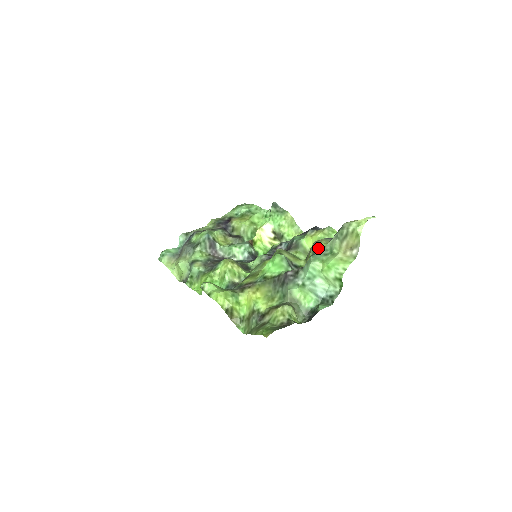
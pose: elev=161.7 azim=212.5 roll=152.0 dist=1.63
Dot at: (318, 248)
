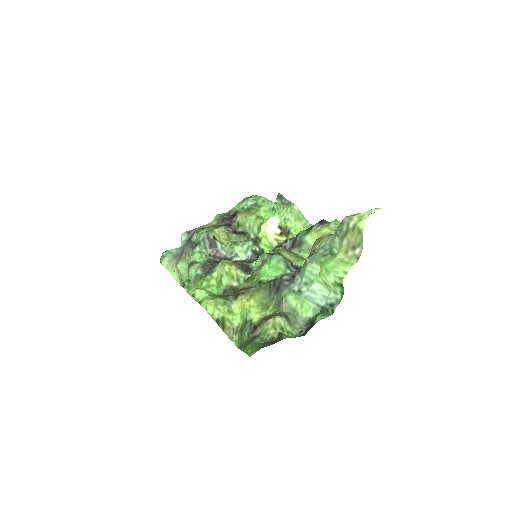
Dot at: (319, 247)
